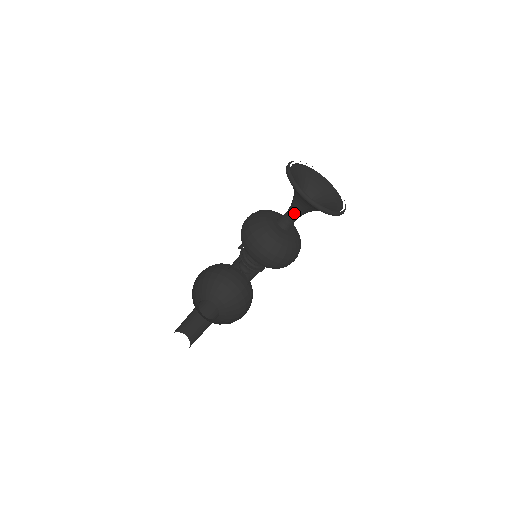
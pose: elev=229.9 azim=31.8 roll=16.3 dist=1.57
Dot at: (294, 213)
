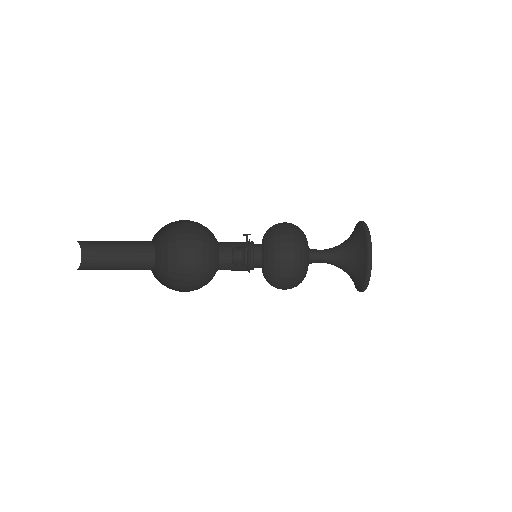
Dot at: (330, 259)
